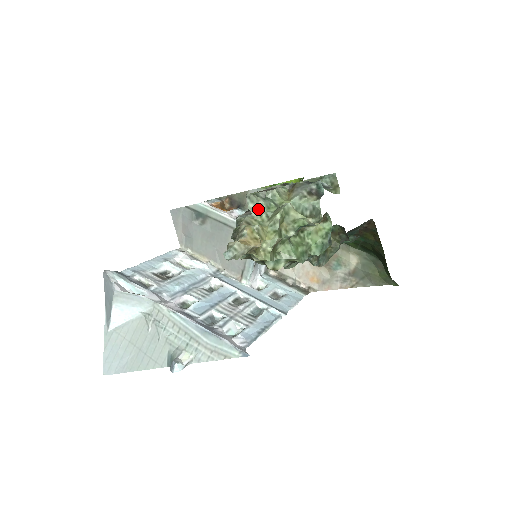
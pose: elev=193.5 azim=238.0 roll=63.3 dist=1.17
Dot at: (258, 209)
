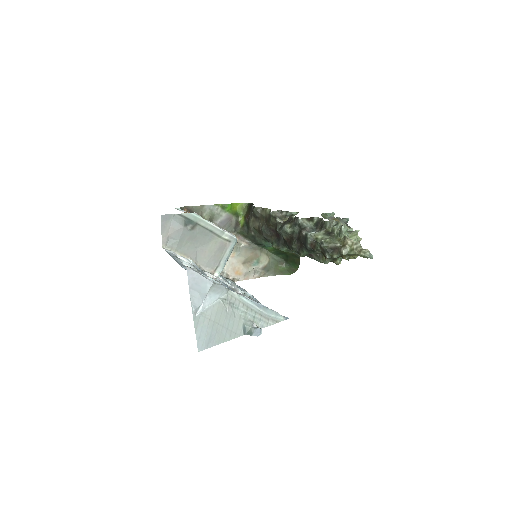
Dot at: (345, 232)
